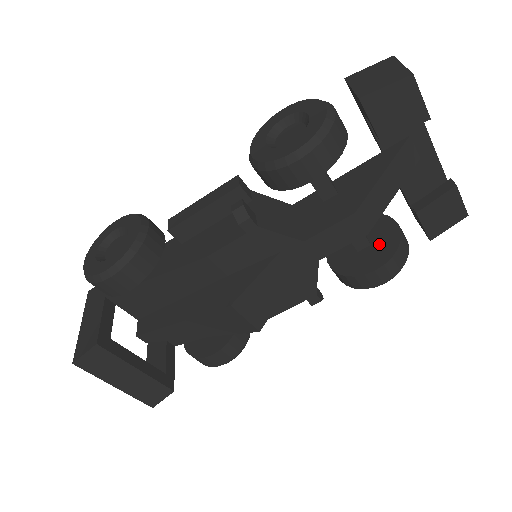
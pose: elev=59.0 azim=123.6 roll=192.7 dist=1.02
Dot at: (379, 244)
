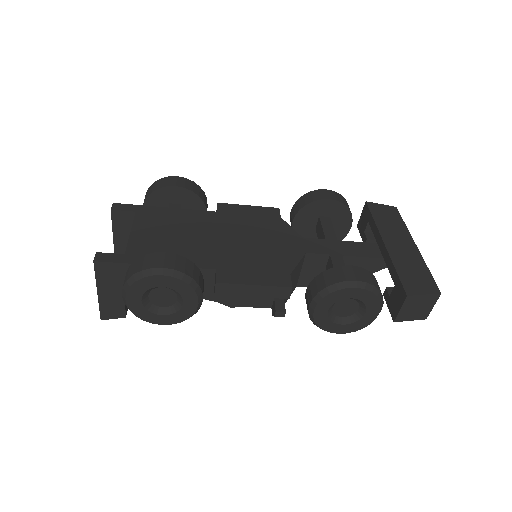
Dot at: occluded
